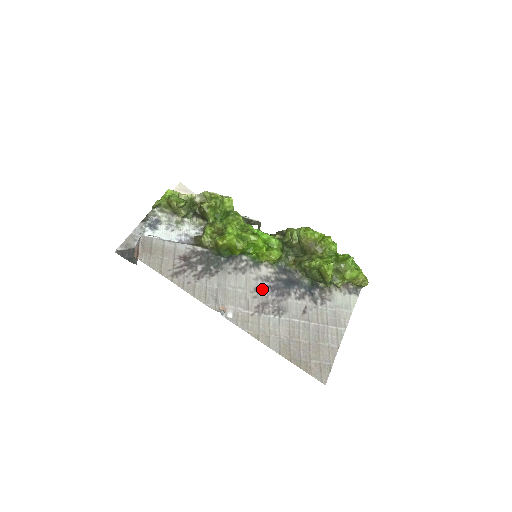
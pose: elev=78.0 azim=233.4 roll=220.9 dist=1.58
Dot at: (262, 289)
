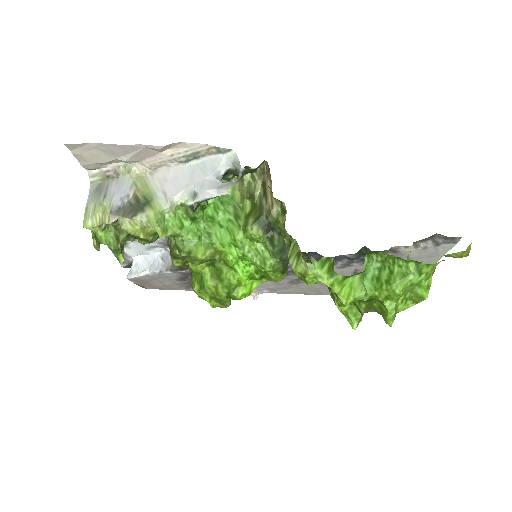
Dot at: occluded
